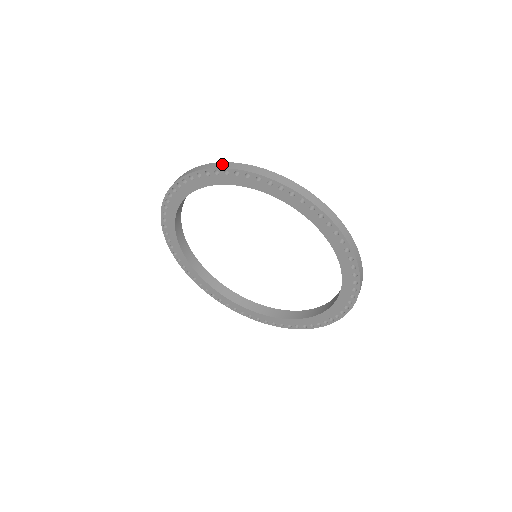
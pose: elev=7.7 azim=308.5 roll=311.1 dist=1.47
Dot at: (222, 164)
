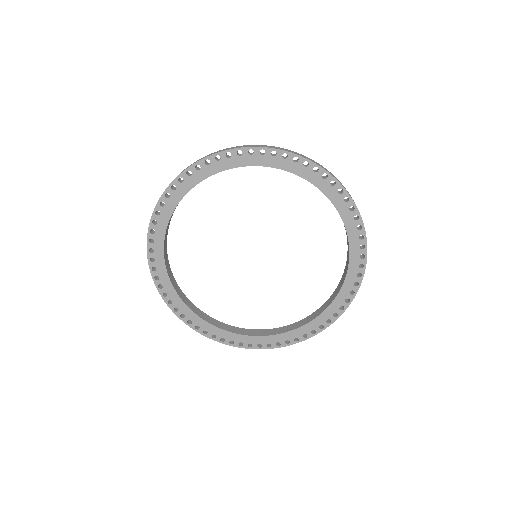
Dot at: (182, 171)
